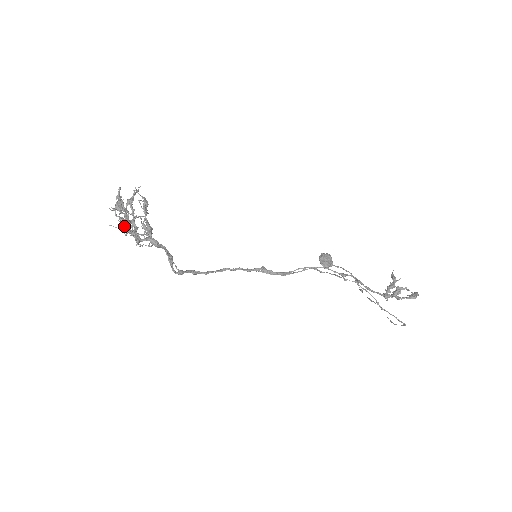
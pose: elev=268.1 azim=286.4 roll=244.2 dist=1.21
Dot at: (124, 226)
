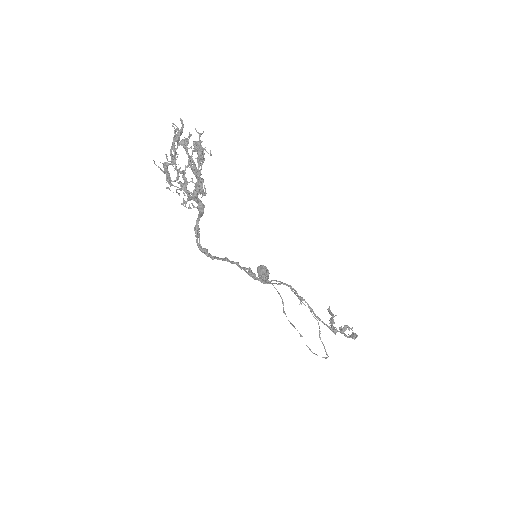
Dot at: (183, 173)
